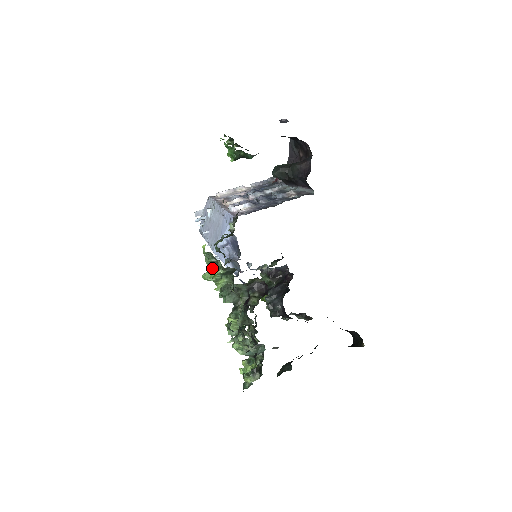
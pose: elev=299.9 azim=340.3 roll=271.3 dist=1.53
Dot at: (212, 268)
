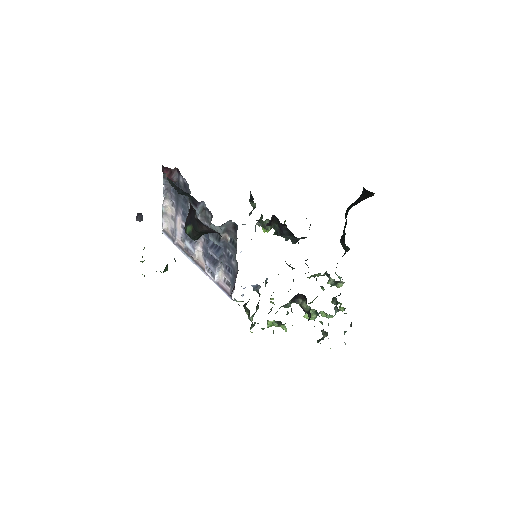
Dot at: occluded
